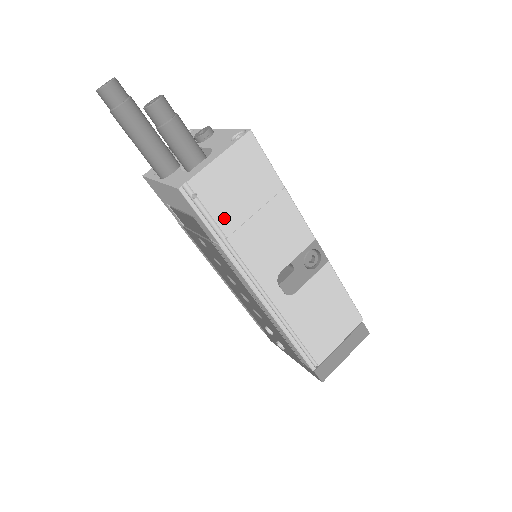
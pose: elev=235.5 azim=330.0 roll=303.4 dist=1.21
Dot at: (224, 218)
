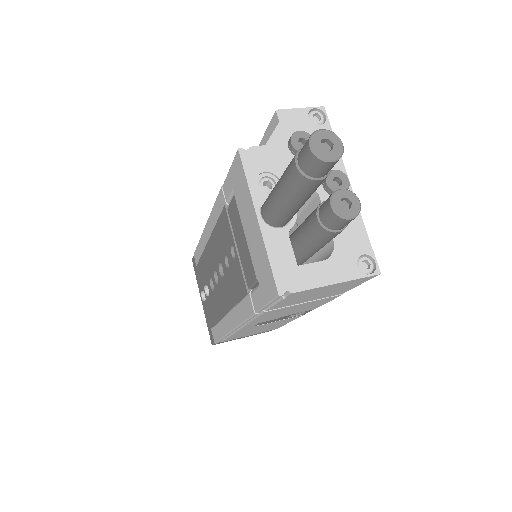
Dot at: (281, 305)
